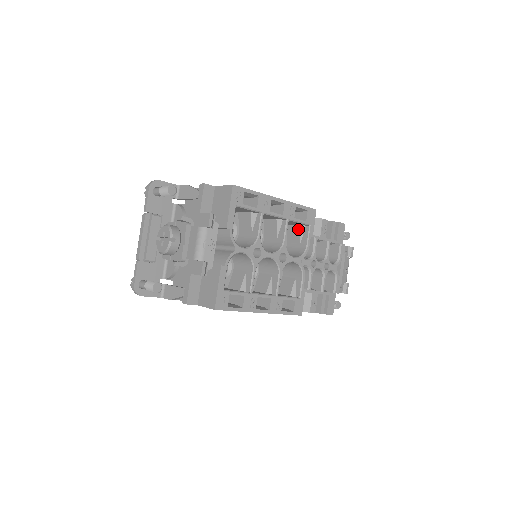
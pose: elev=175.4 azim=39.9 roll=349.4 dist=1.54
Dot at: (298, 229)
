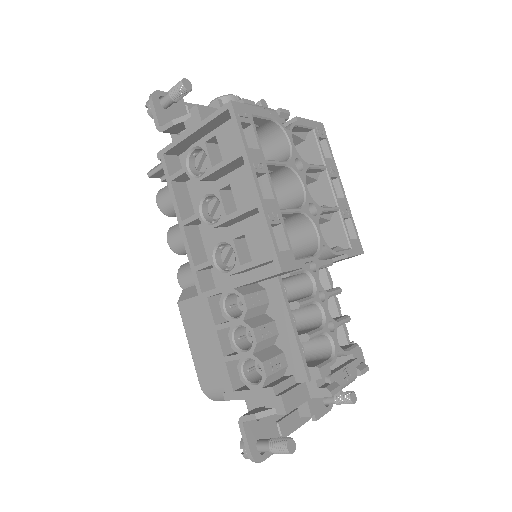
Dot at: (333, 248)
